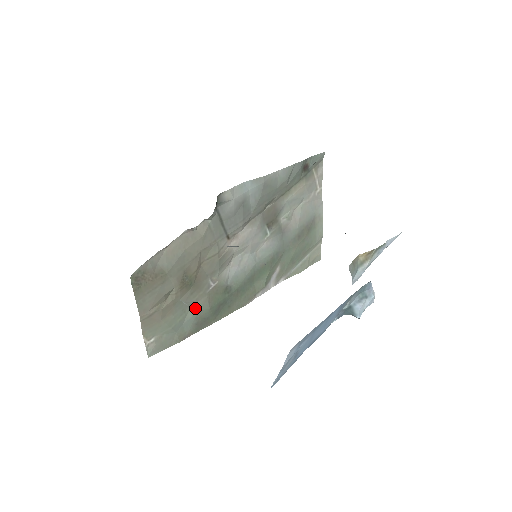
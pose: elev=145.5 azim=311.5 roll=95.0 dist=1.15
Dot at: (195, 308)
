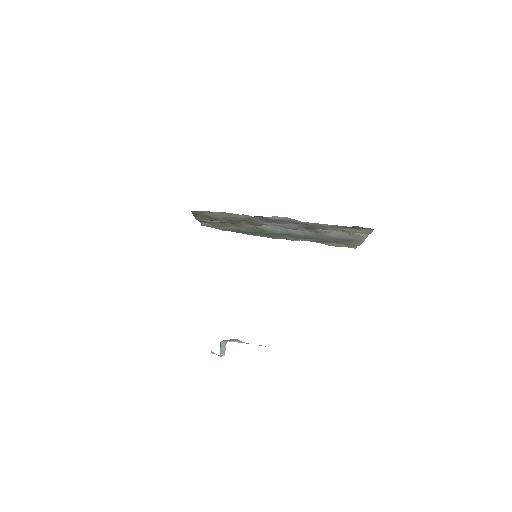
Dot at: (235, 227)
